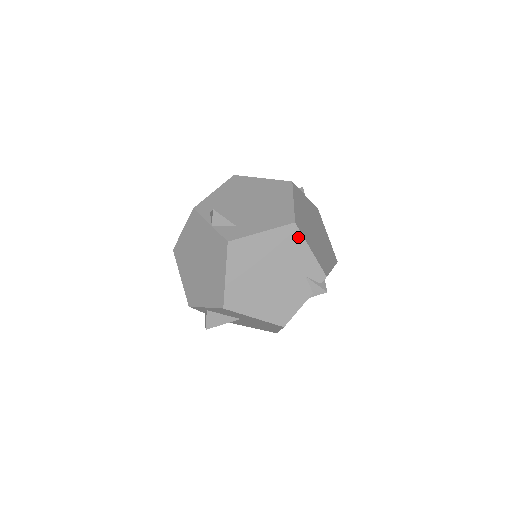
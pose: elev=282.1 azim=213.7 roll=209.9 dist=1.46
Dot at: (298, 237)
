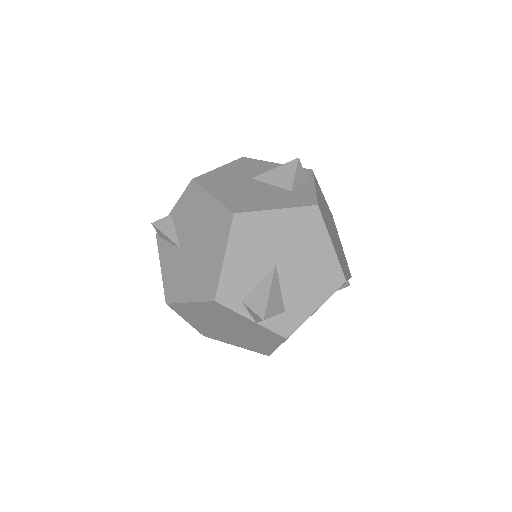
Dot at: occluded
